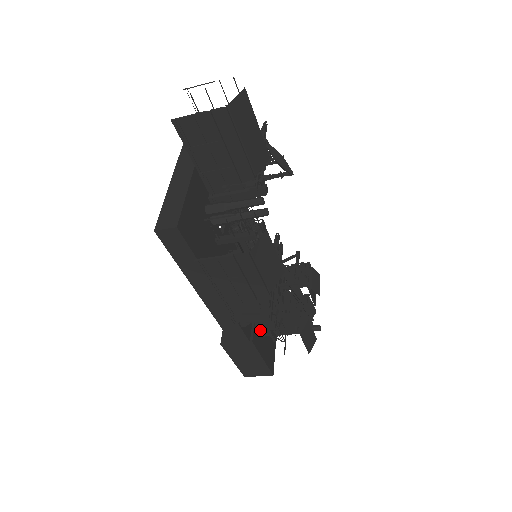
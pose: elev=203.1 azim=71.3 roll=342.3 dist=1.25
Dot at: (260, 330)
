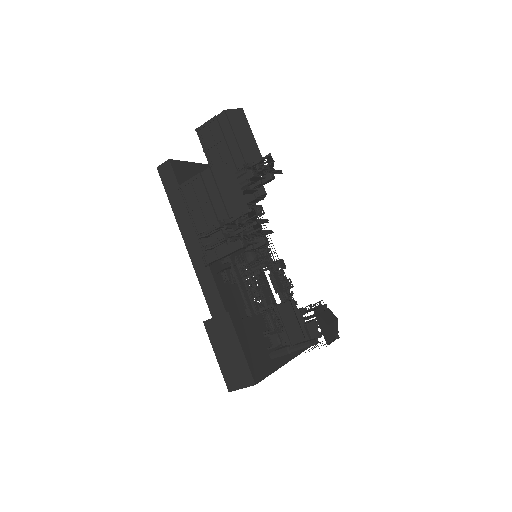
Dot at: (241, 309)
